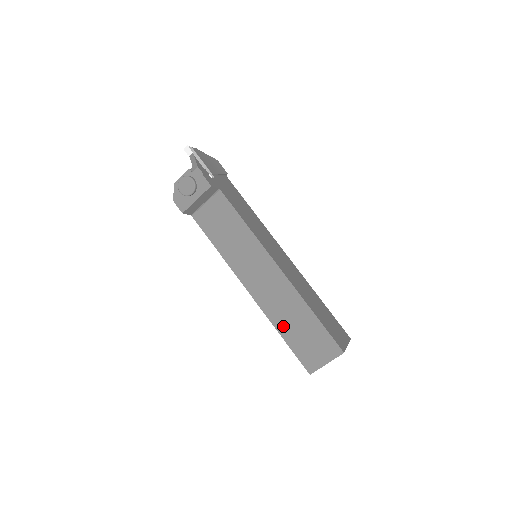
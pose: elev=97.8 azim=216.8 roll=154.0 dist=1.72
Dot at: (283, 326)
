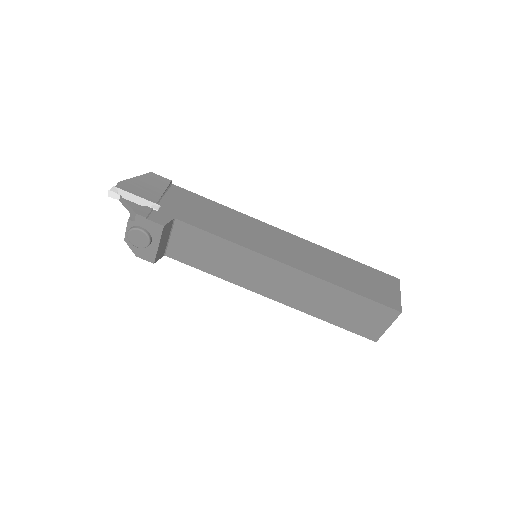
Dot at: (324, 313)
